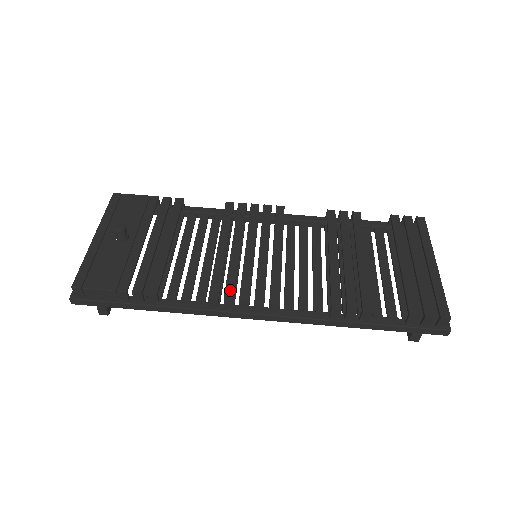
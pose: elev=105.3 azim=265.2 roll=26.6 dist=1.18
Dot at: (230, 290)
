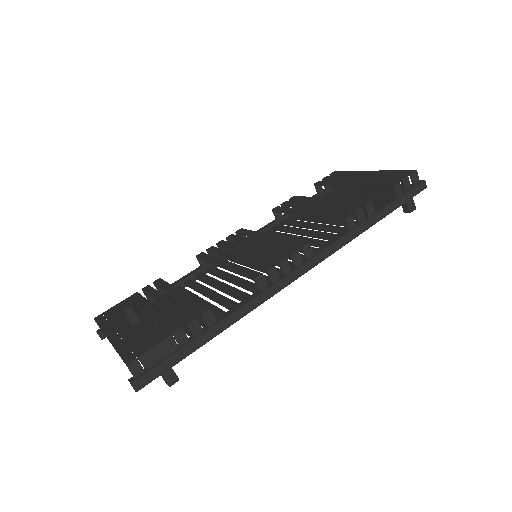
Dot at: (264, 265)
